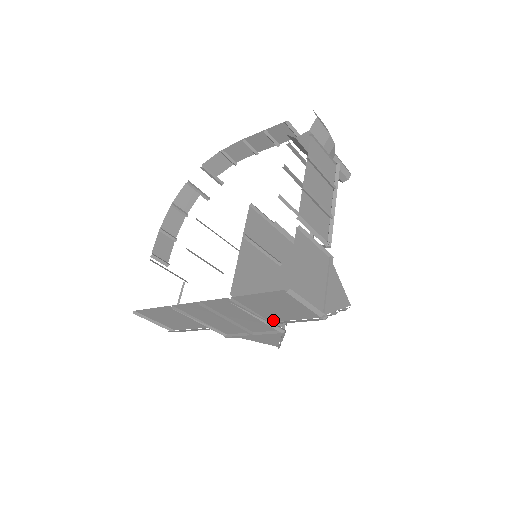
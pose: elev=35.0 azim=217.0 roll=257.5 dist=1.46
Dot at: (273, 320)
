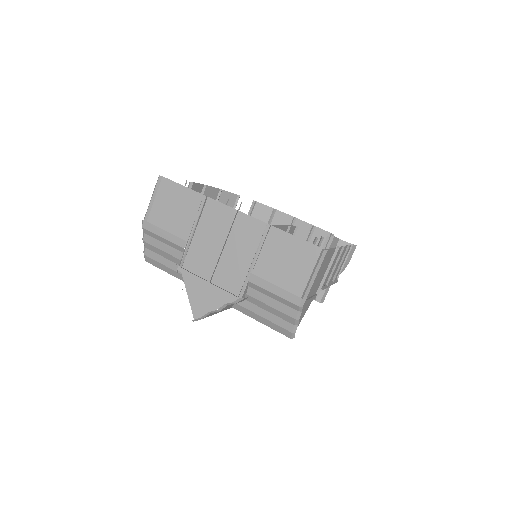
Dot at: (255, 278)
